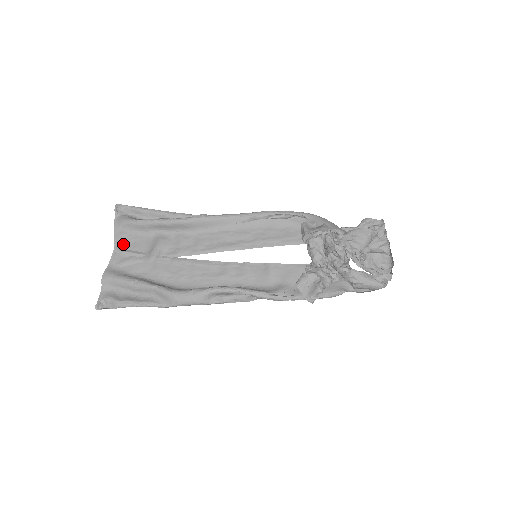
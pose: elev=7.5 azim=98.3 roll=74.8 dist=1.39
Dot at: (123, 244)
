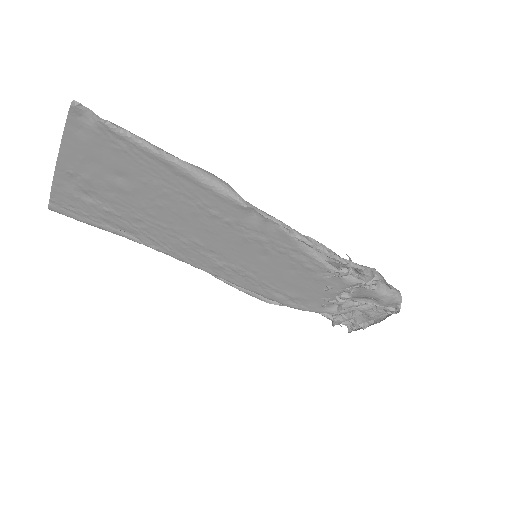
Dot at: (75, 185)
